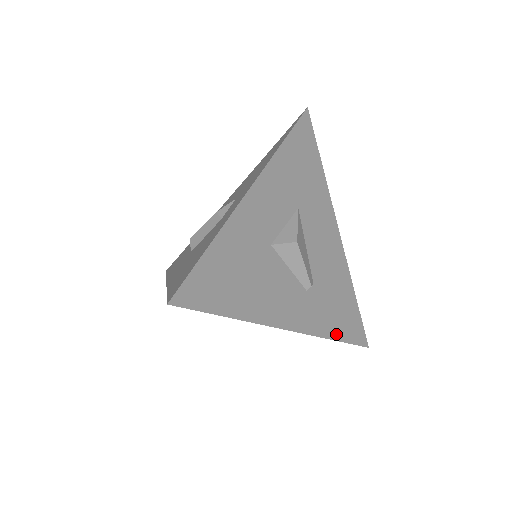
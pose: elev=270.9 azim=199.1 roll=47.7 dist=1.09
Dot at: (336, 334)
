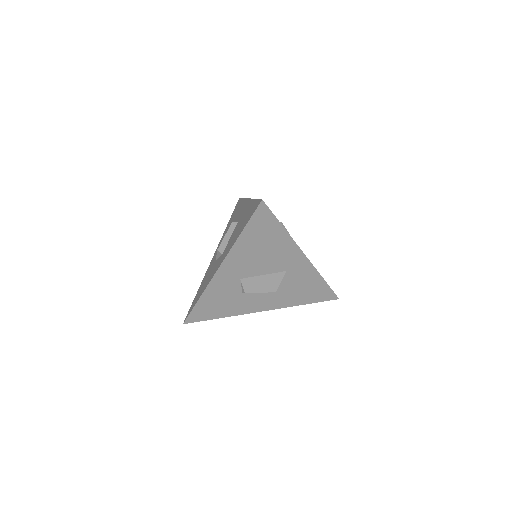
Dot at: occluded
